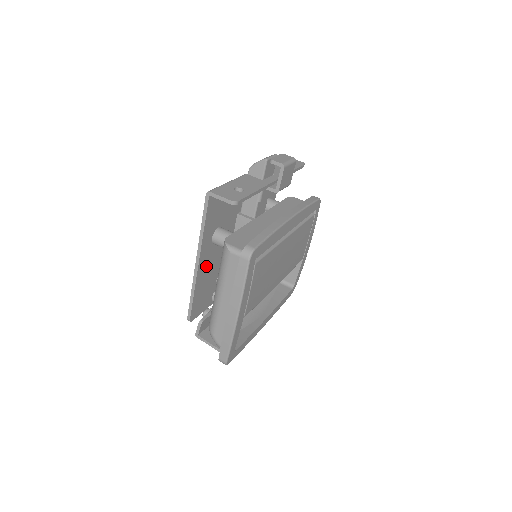
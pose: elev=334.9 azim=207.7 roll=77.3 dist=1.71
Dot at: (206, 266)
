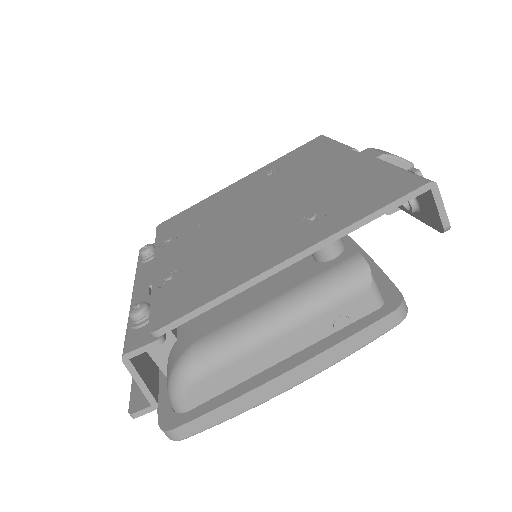
Dot at: occluded
